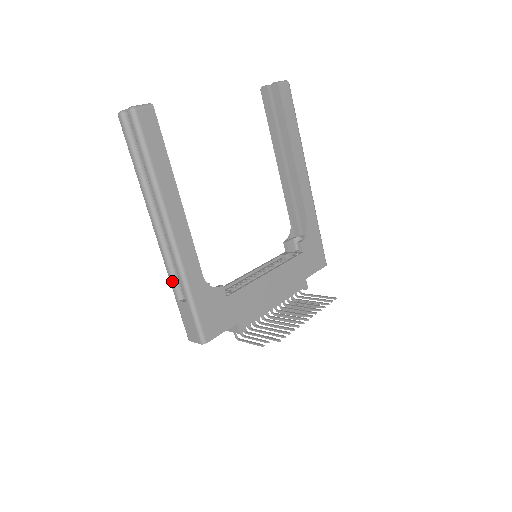
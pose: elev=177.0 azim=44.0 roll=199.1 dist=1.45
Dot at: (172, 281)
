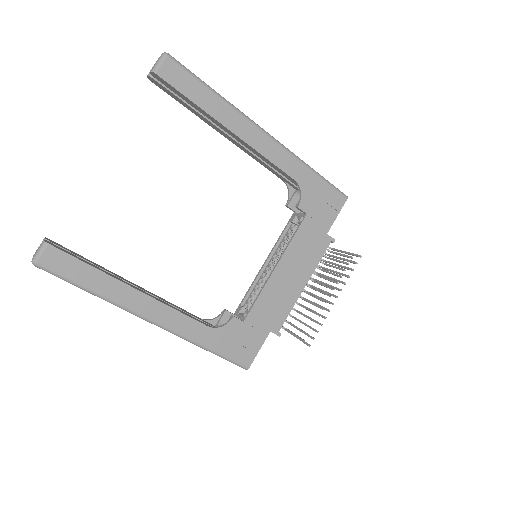
Dot at: occluded
